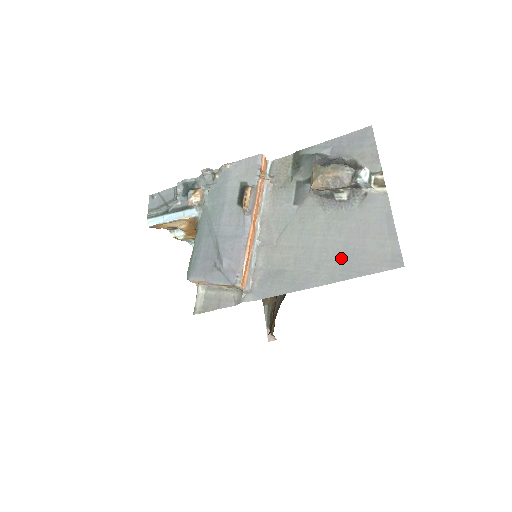
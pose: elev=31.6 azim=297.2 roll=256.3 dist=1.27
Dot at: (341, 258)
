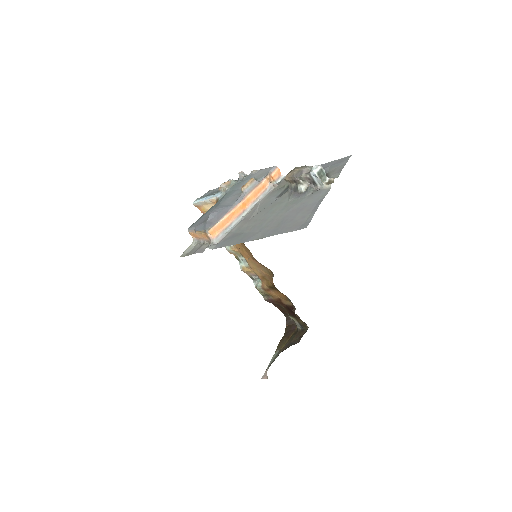
Dot at: (276, 224)
